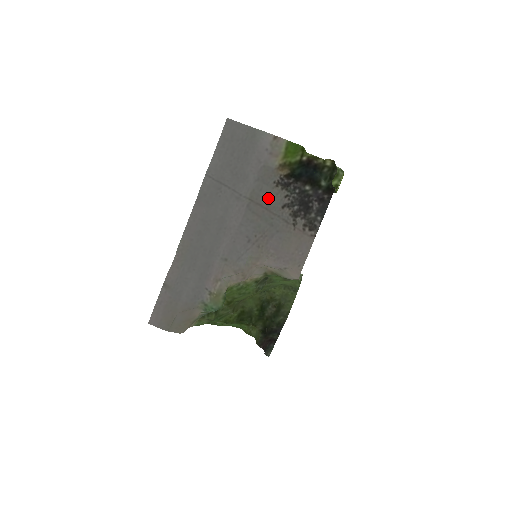
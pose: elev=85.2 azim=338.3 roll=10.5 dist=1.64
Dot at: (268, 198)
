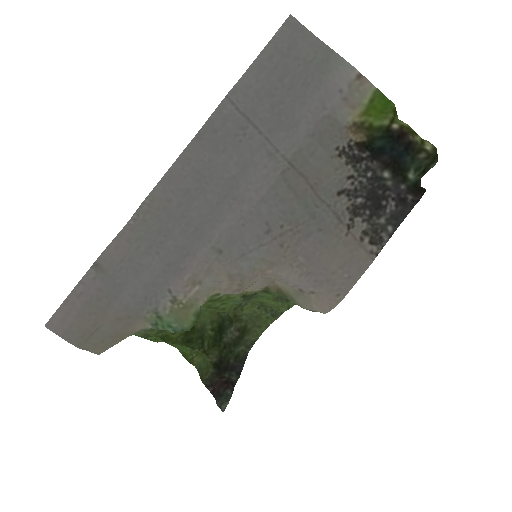
Dot at: (320, 171)
